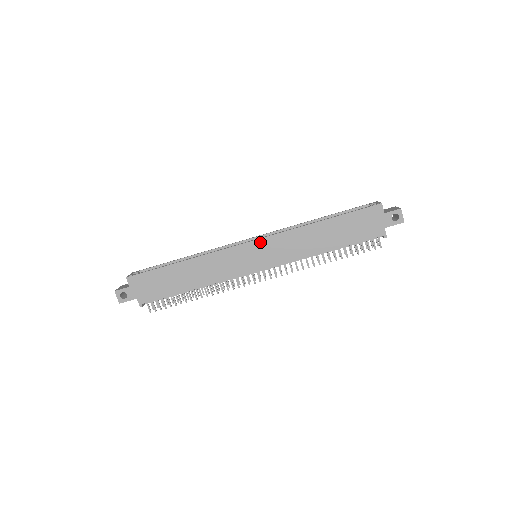
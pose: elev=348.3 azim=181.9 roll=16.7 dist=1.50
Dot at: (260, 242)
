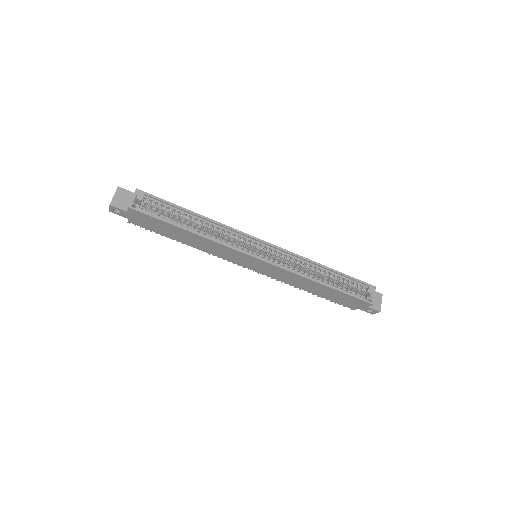
Dot at: (267, 264)
